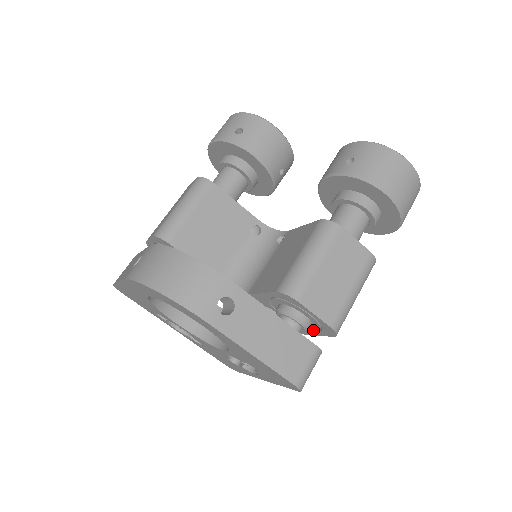
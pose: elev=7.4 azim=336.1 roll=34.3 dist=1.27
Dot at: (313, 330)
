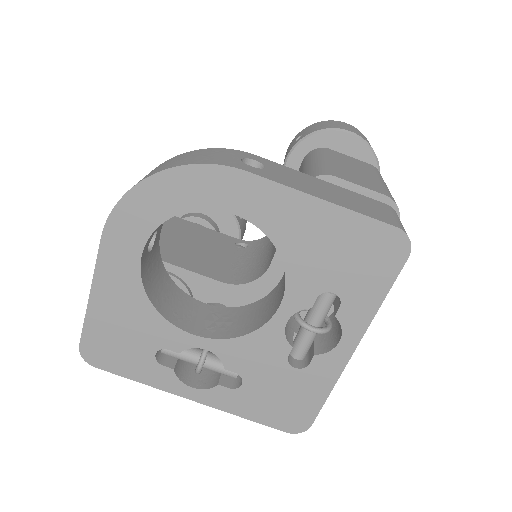
Dot at: occluded
